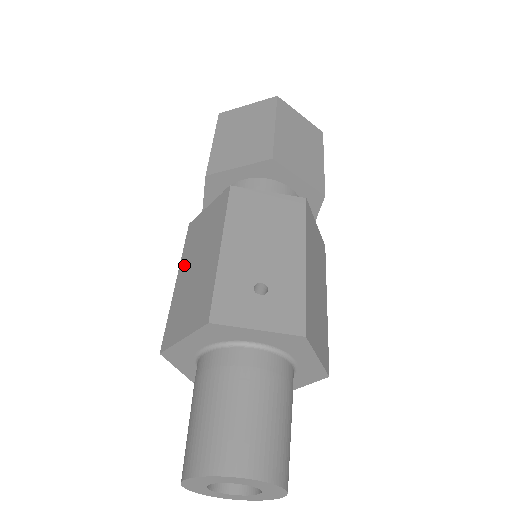
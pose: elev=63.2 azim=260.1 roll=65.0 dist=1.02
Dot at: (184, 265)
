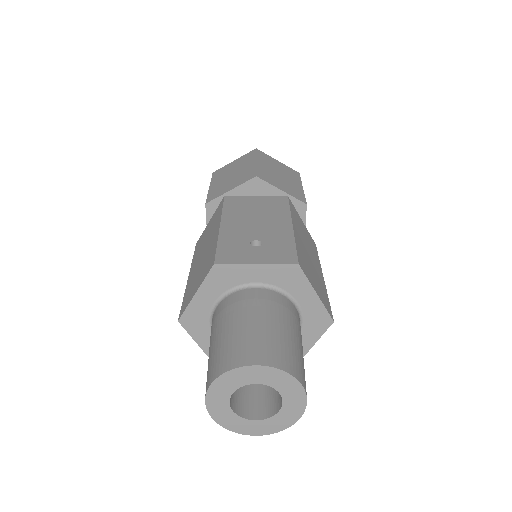
Dot at: (194, 263)
